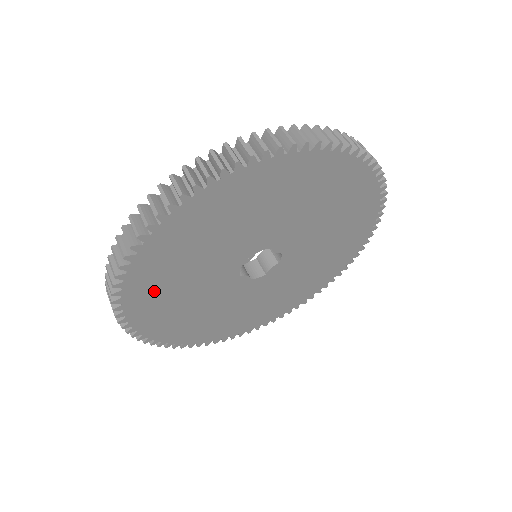
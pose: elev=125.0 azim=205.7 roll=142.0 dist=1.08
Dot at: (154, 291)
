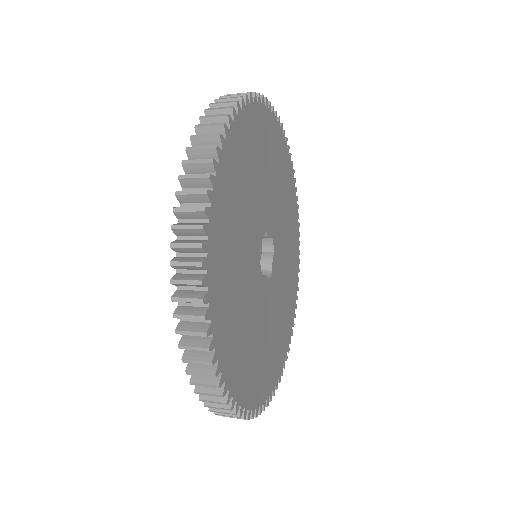
Dot at: (228, 318)
